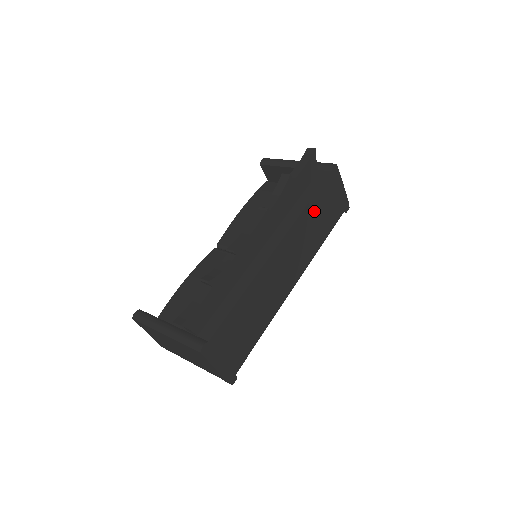
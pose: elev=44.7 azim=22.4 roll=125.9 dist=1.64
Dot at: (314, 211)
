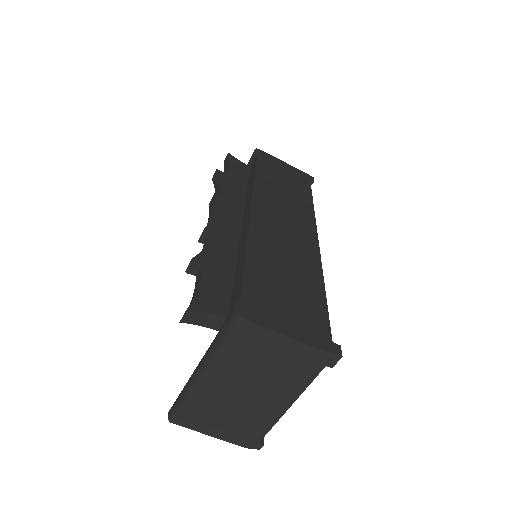
Dot at: (270, 180)
